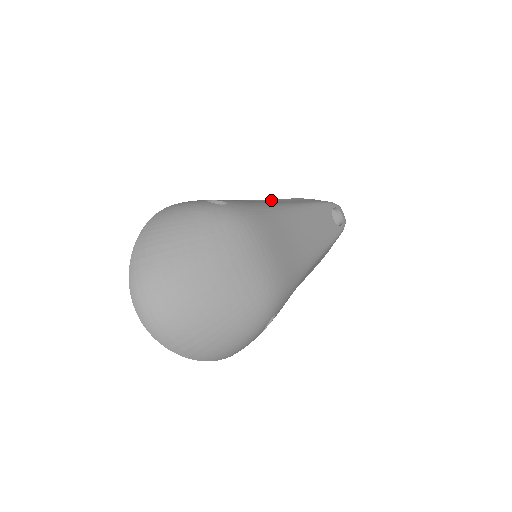
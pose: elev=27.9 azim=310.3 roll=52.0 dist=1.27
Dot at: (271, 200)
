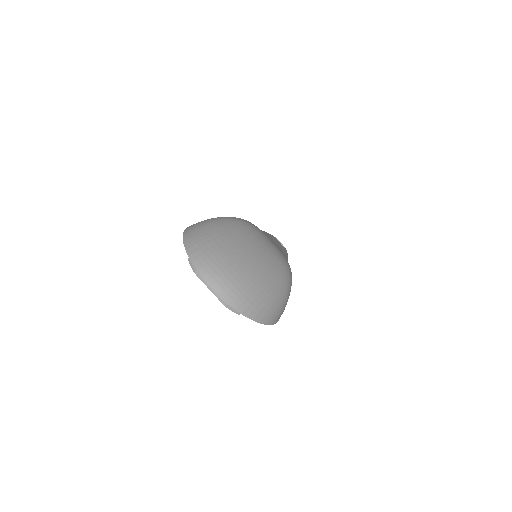
Dot at: occluded
